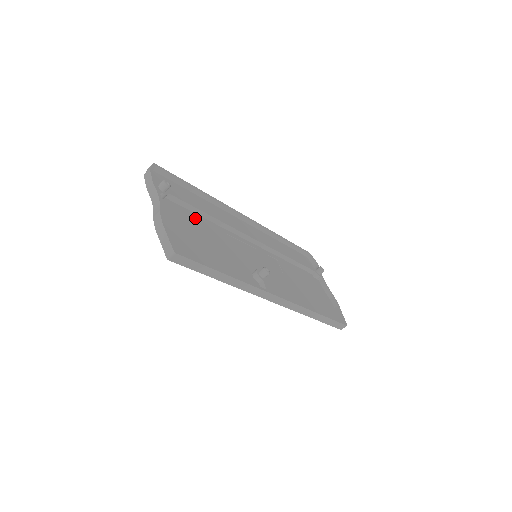
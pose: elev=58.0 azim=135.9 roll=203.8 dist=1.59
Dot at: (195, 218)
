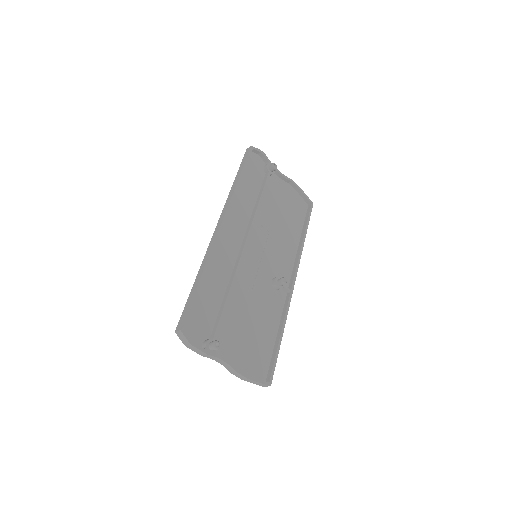
Dot at: (228, 314)
